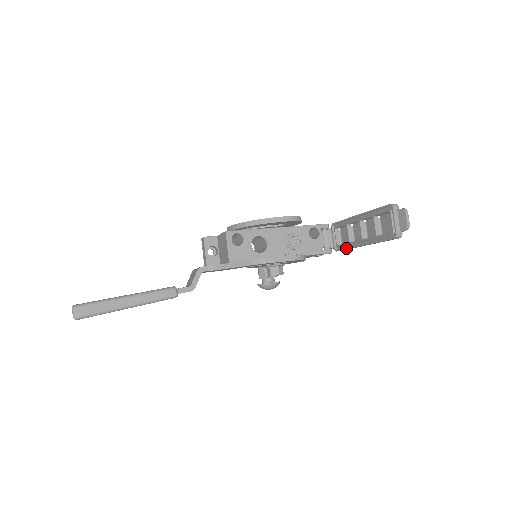
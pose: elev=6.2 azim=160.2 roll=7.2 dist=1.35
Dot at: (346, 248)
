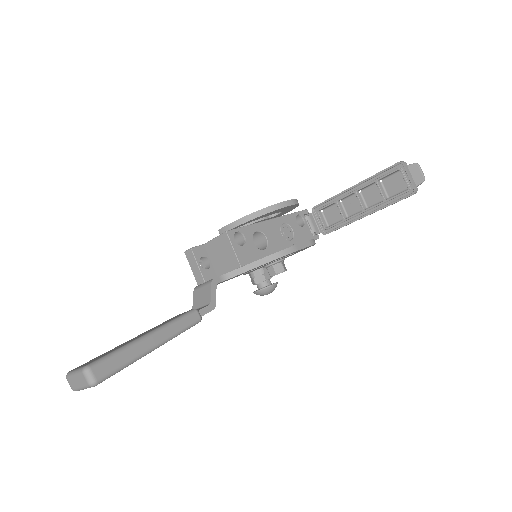
Dot at: (341, 226)
